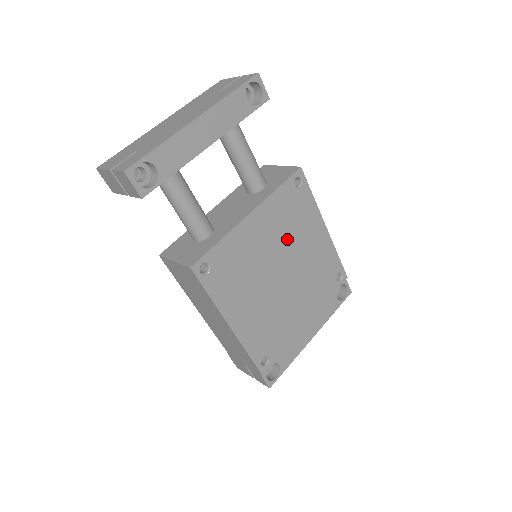
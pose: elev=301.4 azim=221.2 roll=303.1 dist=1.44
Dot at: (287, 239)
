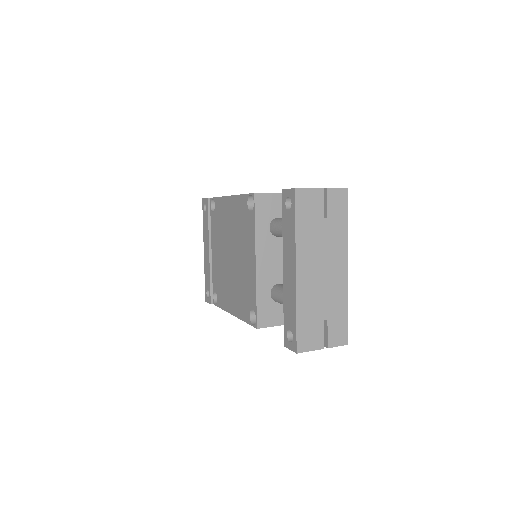
Dot at: occluded
